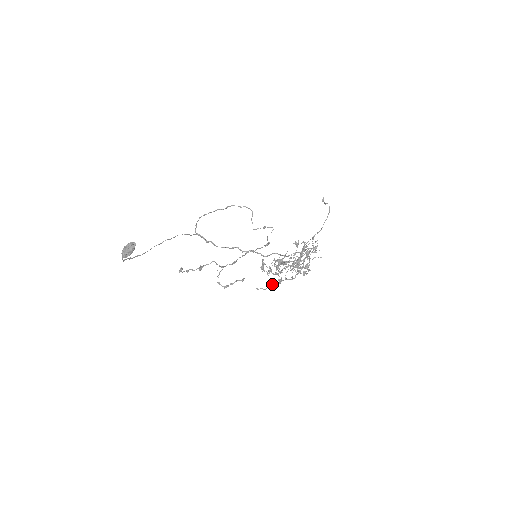
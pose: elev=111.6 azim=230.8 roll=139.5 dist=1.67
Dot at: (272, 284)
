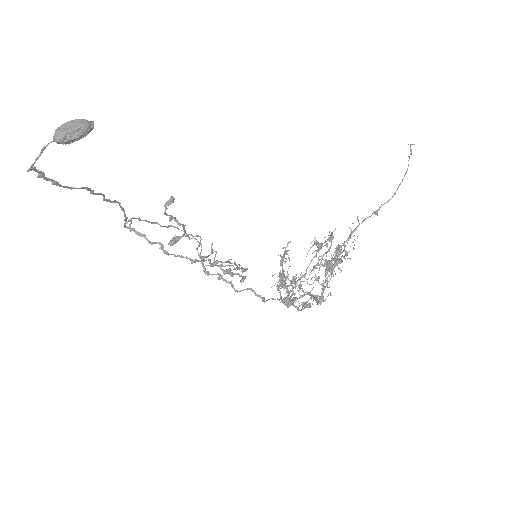
Dot at: (304, 281)
